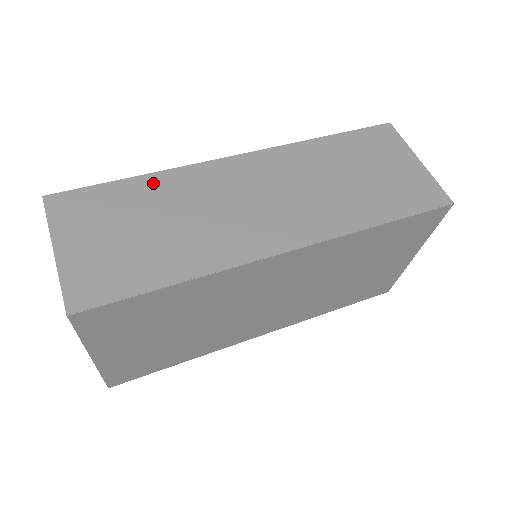
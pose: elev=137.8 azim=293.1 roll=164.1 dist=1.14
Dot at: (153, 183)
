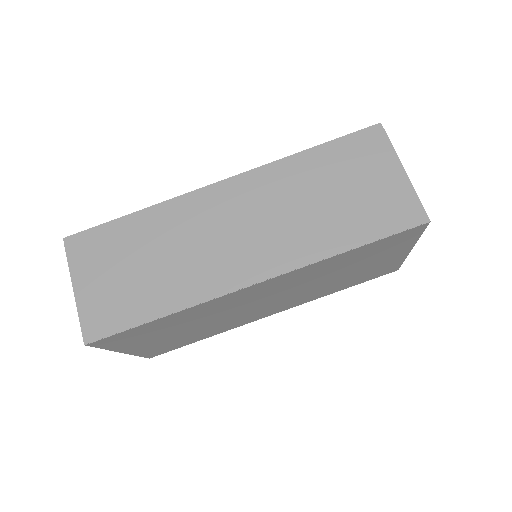
Dot at: (147, 219)
